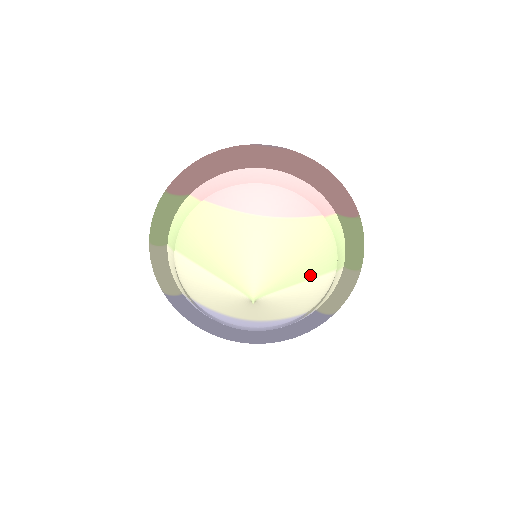
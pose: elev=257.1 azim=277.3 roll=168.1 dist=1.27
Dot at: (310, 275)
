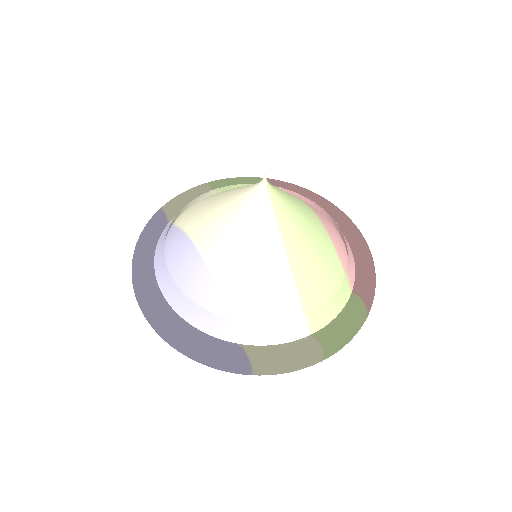
Dot at: (296, 269)
